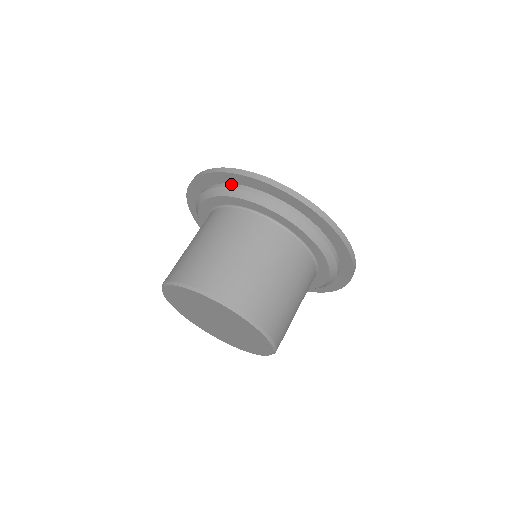
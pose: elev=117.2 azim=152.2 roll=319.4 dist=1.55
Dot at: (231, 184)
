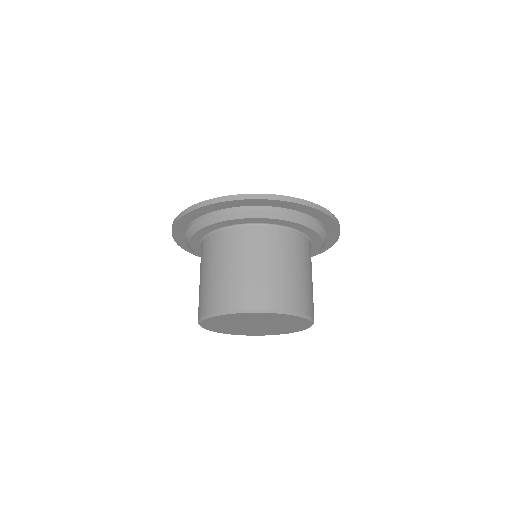
Dot at: (184, 234)
